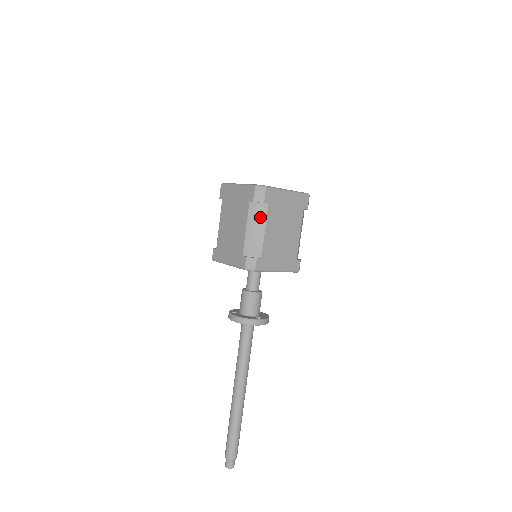
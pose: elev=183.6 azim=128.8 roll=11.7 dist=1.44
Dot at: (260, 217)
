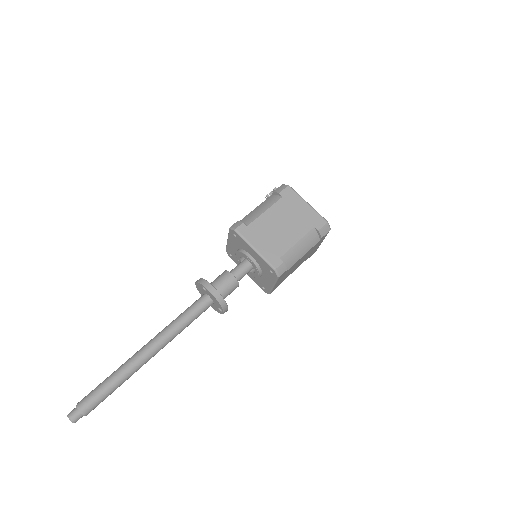
Dot at: (310, 244)
